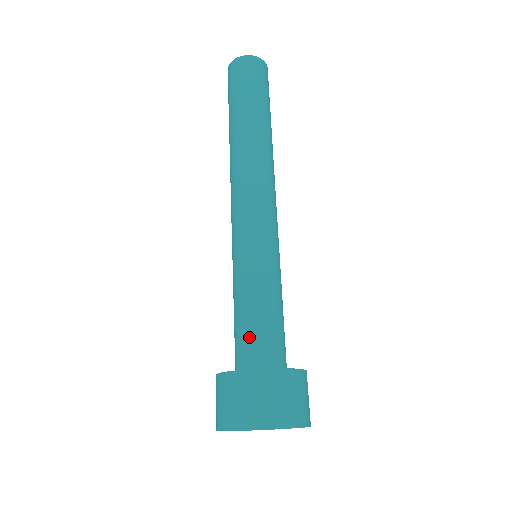
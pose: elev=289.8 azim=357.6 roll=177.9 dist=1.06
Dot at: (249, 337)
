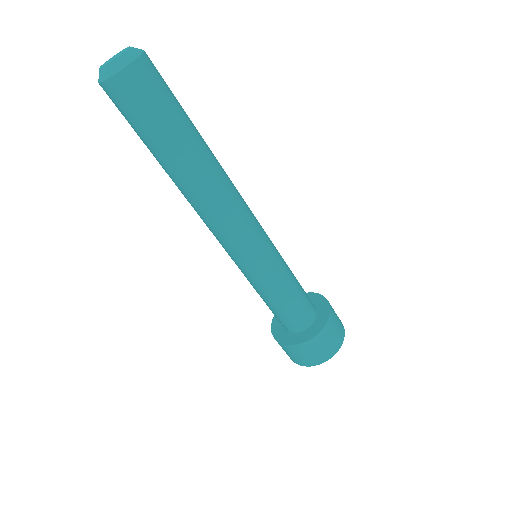
Dot at: occluded
